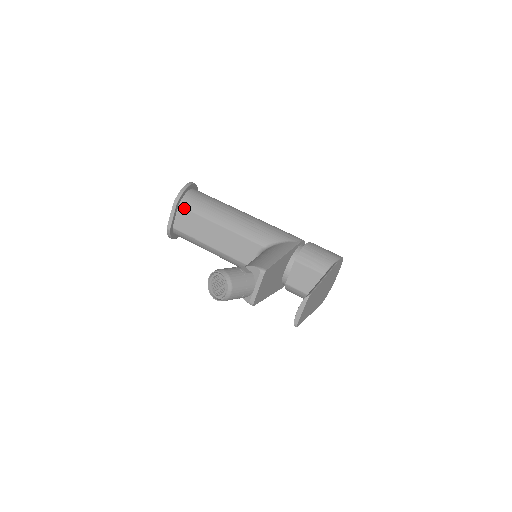
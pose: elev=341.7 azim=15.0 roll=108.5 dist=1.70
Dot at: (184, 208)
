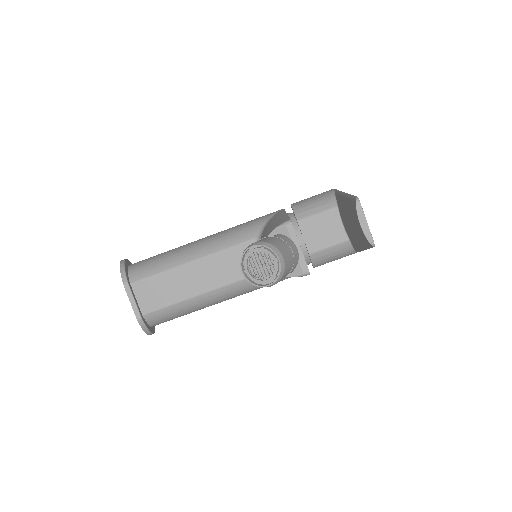
Dot at: (139, 281)
